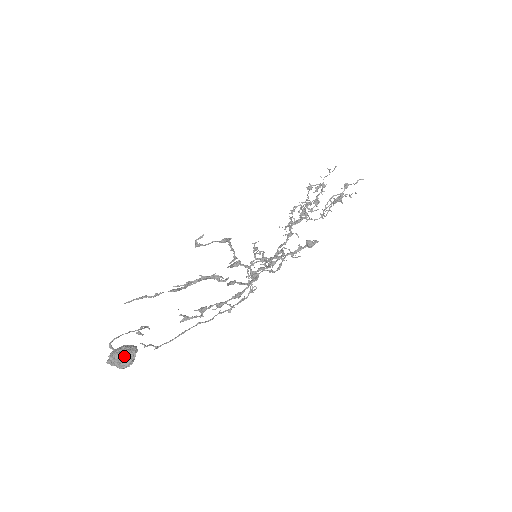
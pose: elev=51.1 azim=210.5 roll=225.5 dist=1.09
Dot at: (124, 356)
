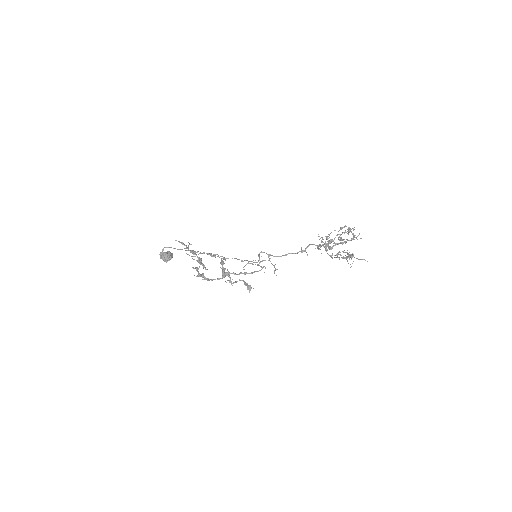
Dot at: (164, 258)
